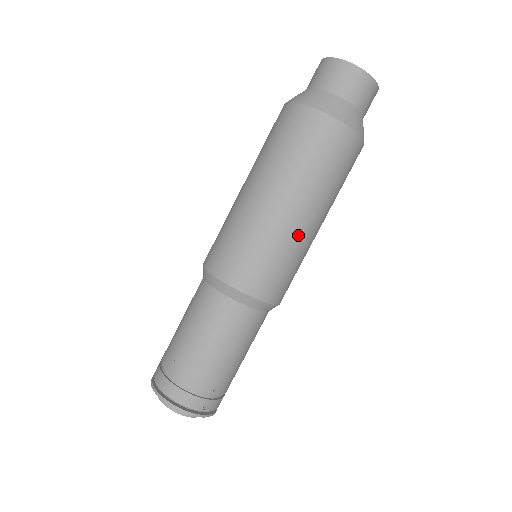
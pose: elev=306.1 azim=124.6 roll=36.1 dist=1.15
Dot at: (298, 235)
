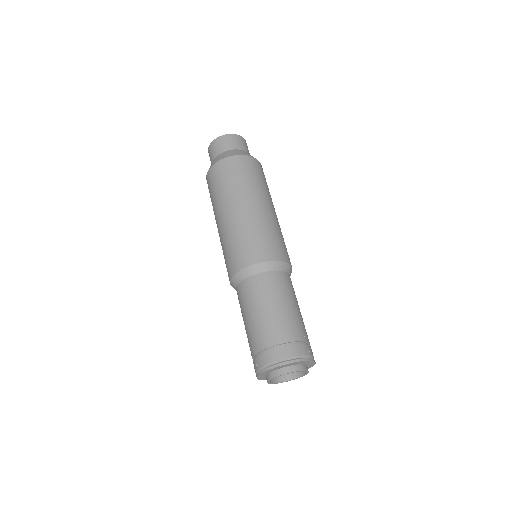
Dot at: (273, 218)
